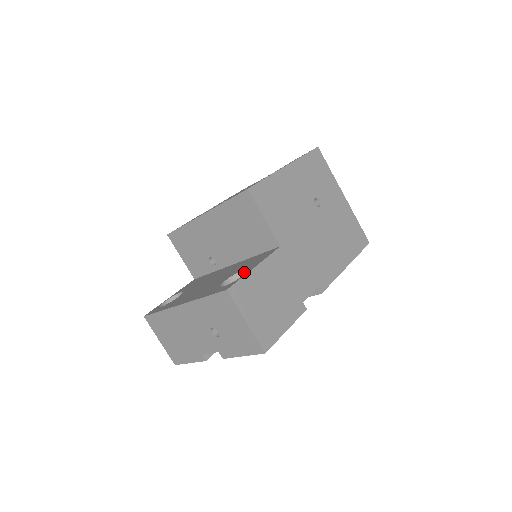
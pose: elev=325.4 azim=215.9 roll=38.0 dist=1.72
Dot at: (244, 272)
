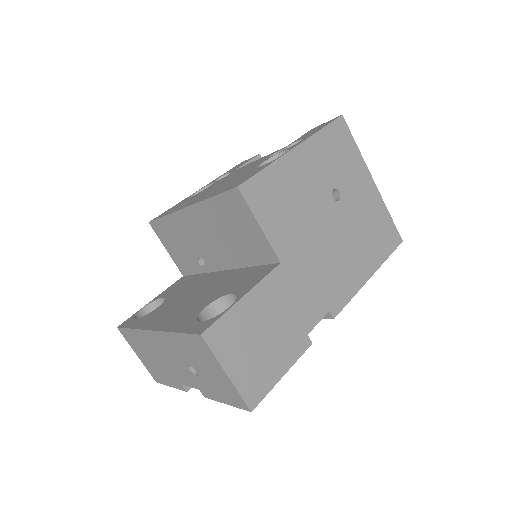
Dot at: (231, 296)
